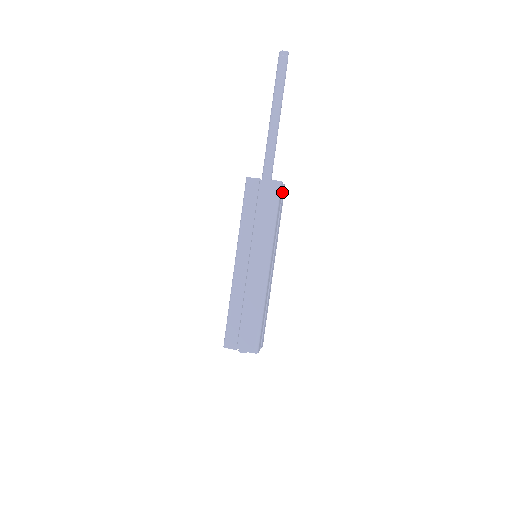
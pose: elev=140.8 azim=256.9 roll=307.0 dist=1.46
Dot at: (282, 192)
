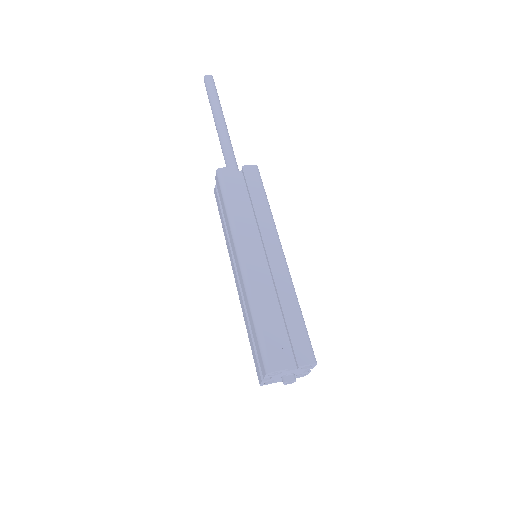
Dot at: occluded
